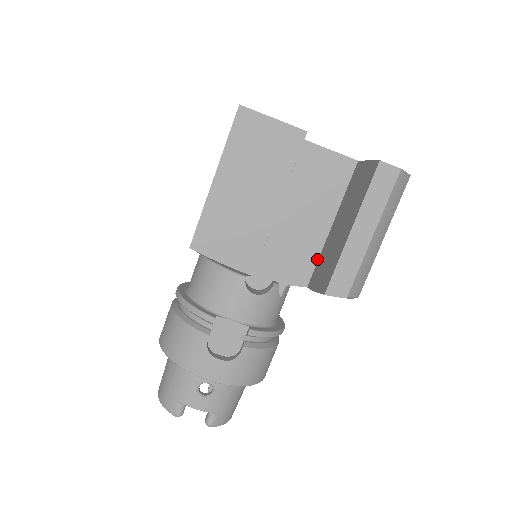
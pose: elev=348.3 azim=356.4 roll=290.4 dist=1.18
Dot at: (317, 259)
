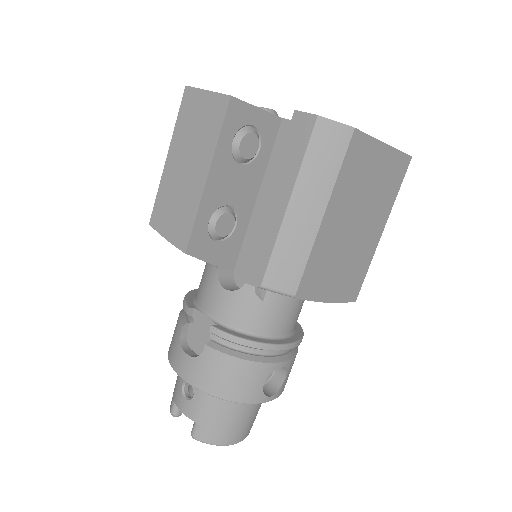
Dot at: occluded
